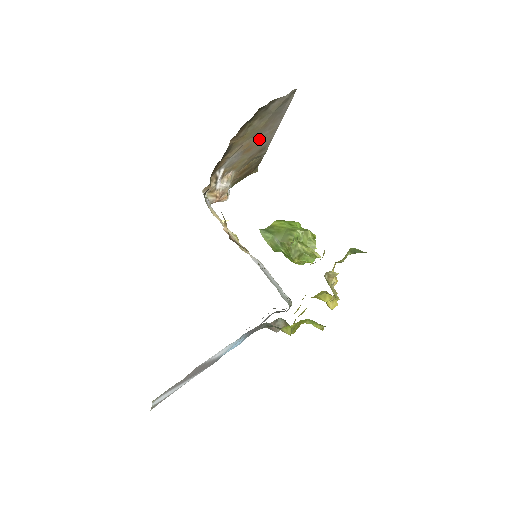
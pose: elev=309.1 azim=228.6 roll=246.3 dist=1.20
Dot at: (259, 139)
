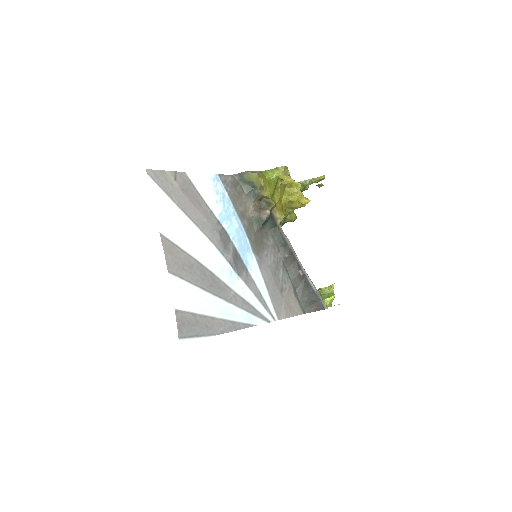
Dot at: occluded
